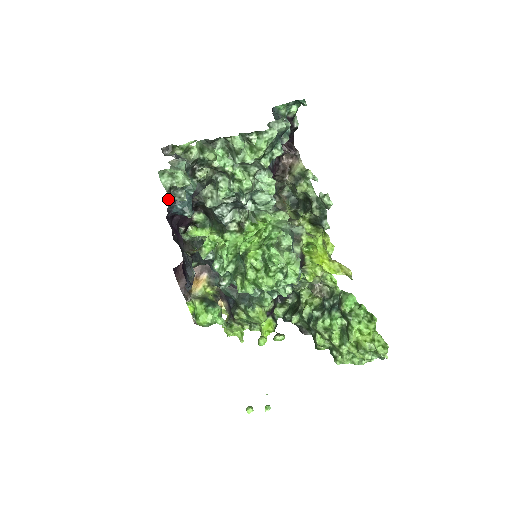
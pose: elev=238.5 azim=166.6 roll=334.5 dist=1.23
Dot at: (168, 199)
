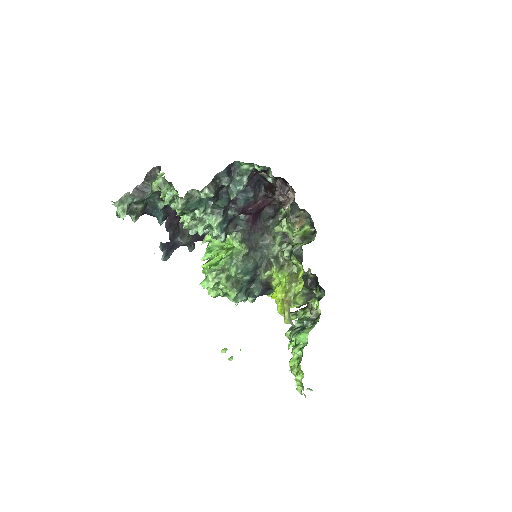
Dot at: occluded
